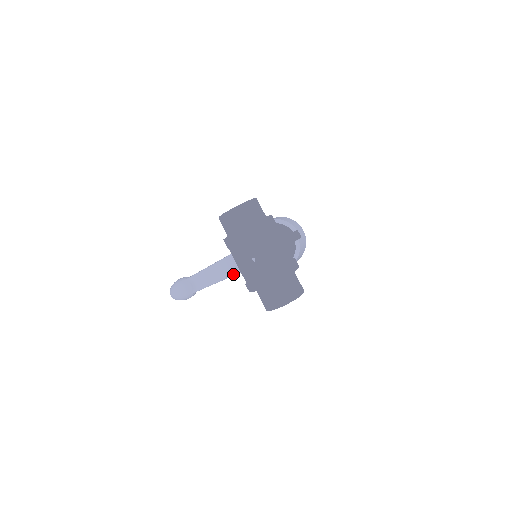
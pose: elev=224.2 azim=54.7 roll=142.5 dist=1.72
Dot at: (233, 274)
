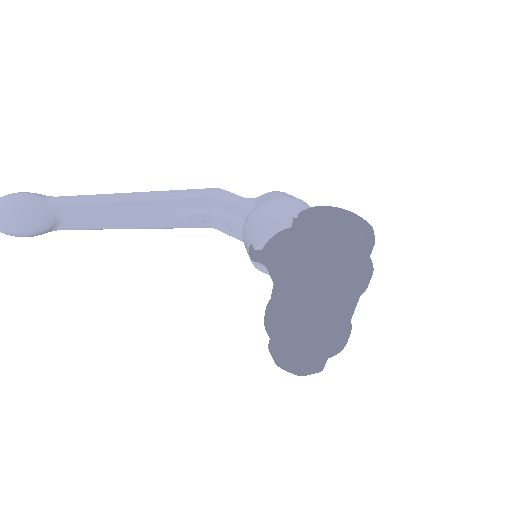
Dot at: (150, 227)
